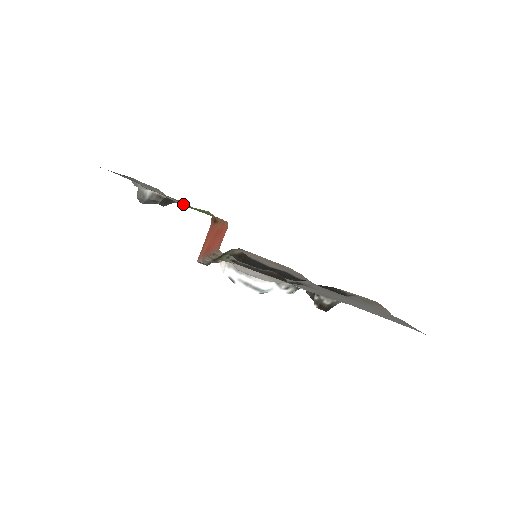
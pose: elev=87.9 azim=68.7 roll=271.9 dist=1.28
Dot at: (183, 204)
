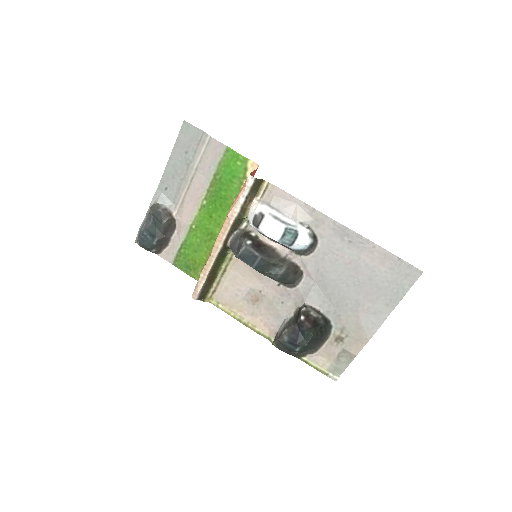
Dot at: (222, 179)
